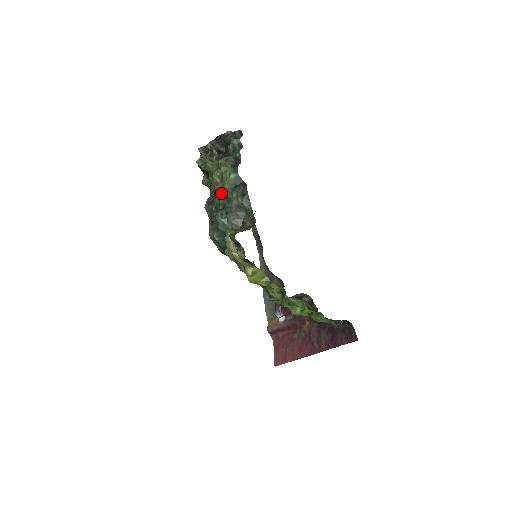
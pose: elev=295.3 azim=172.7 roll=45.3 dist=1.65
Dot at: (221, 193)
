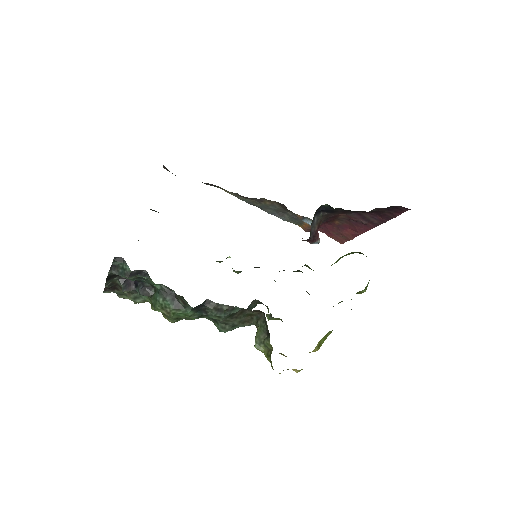
Dot at: occluded
